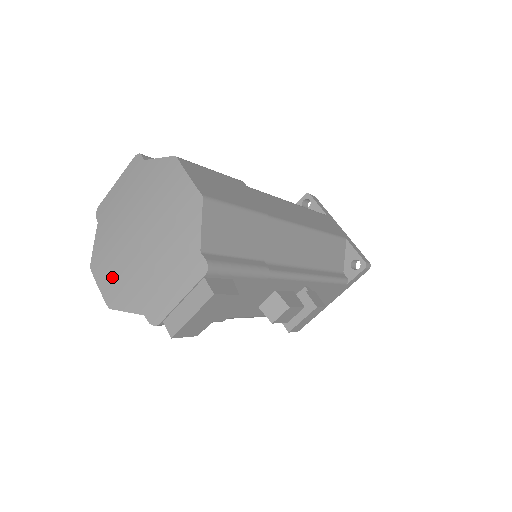
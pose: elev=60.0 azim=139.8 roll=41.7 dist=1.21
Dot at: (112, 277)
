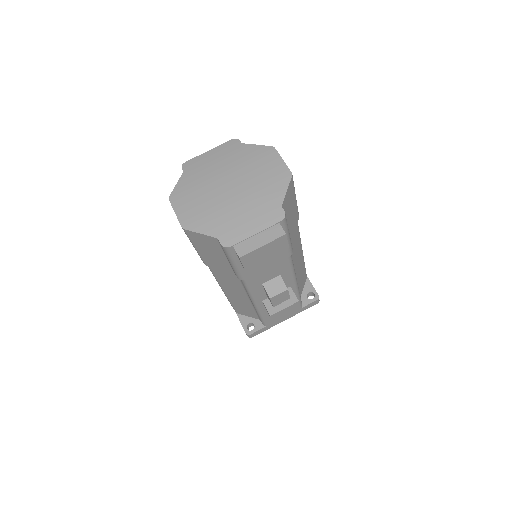
Dot at: (193, 208)
